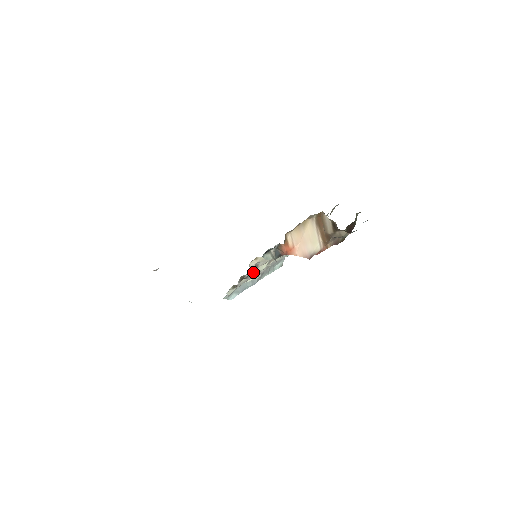
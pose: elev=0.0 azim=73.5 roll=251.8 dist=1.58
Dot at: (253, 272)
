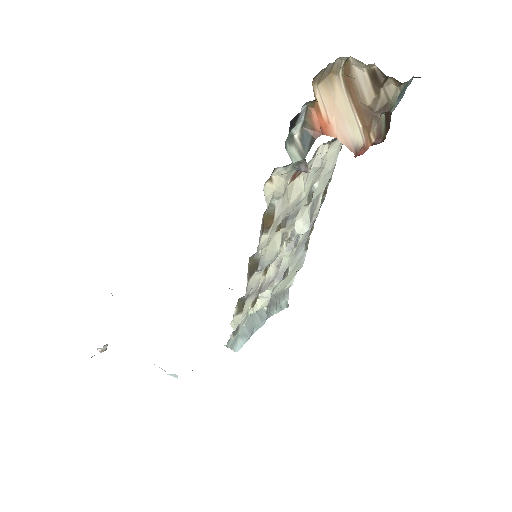
Dot at: (265, 253)
